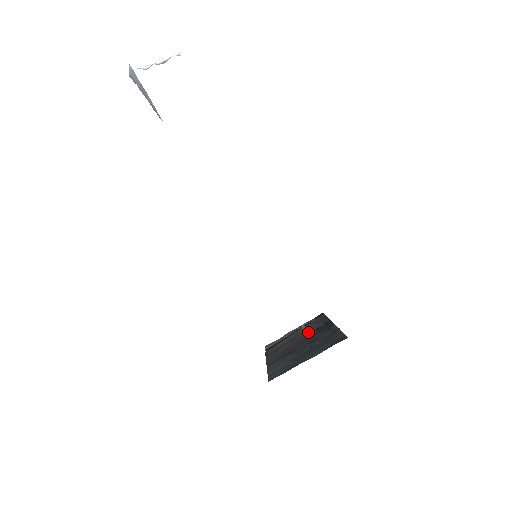
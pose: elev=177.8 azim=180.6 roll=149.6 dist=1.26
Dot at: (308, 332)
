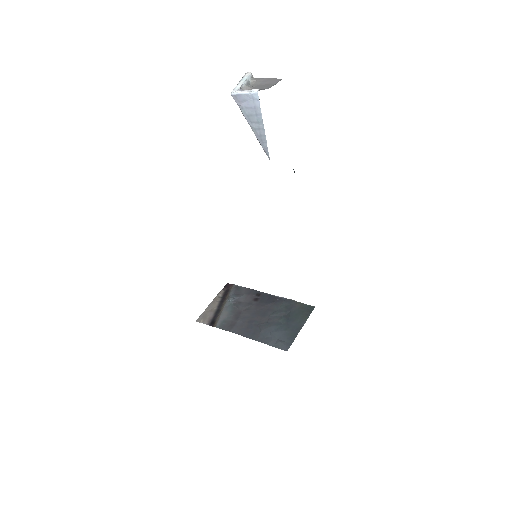
Dot at: (248, 304)
